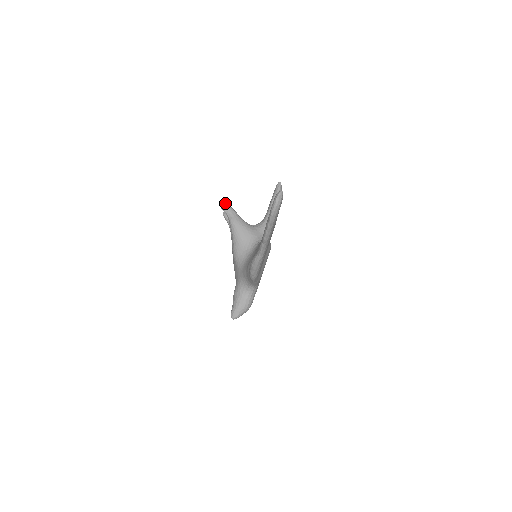
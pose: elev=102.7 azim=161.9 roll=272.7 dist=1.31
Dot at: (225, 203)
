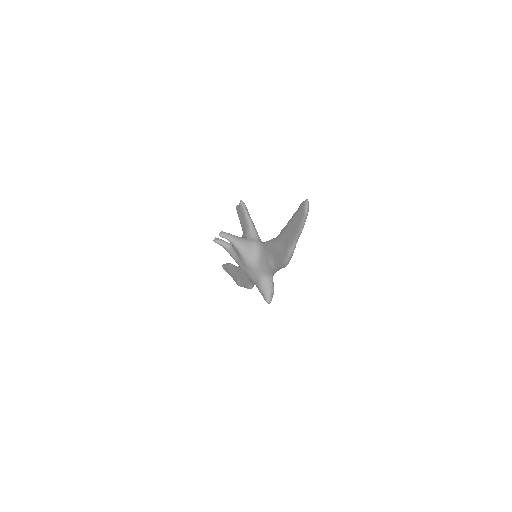
Dot at: (220, 232)
